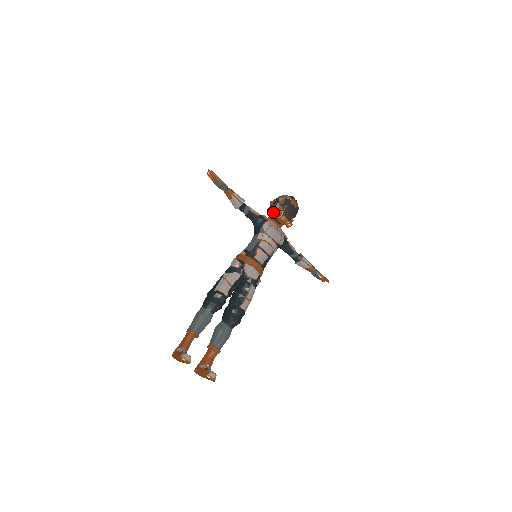
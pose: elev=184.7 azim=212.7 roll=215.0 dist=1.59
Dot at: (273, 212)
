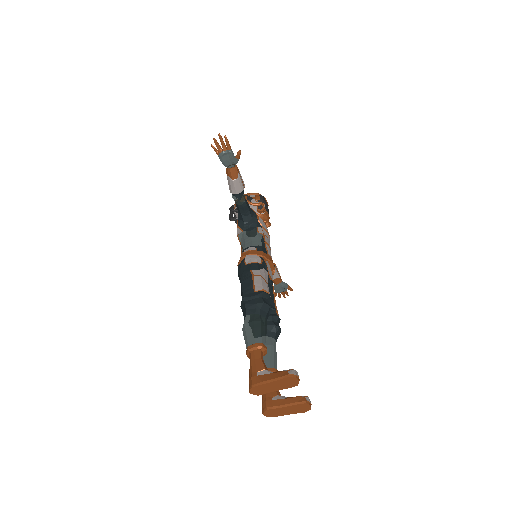
Dot at: occluded
